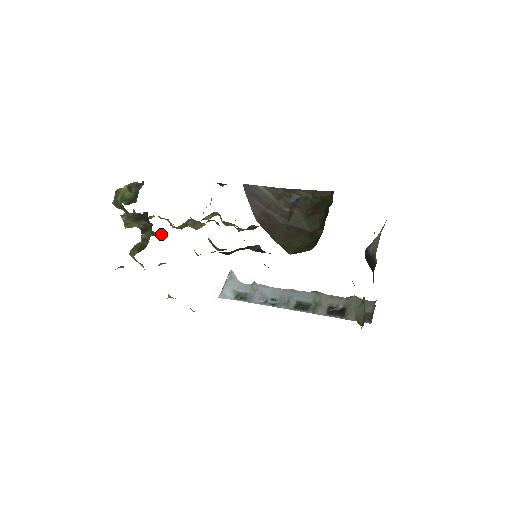
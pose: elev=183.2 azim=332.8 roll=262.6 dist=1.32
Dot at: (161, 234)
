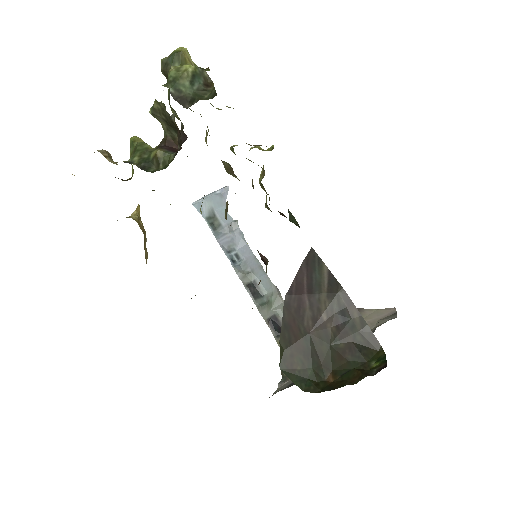
Dot at: occluded
